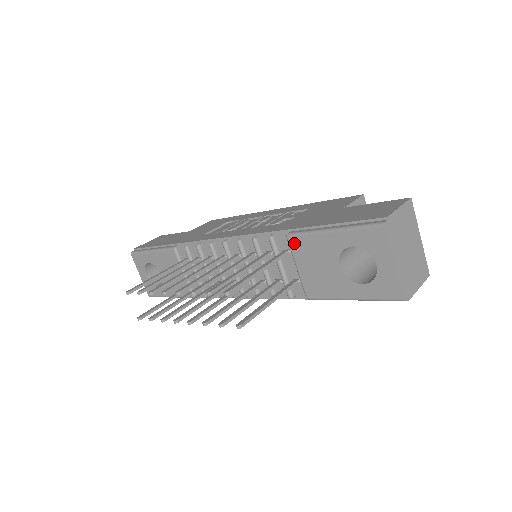
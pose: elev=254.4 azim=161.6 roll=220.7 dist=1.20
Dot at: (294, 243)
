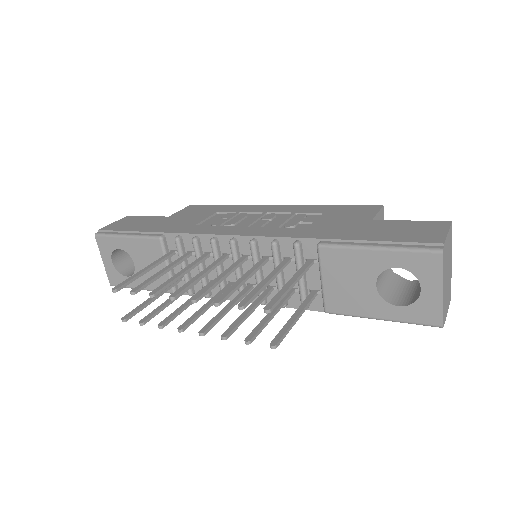
Dot at: (326, 254)
